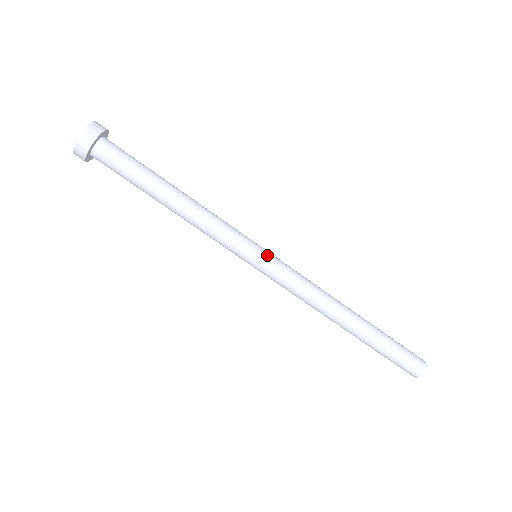
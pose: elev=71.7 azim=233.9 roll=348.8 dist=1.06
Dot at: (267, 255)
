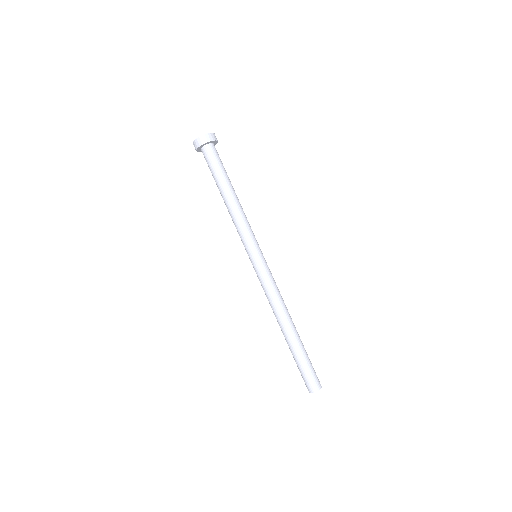
Dot at: occluded
